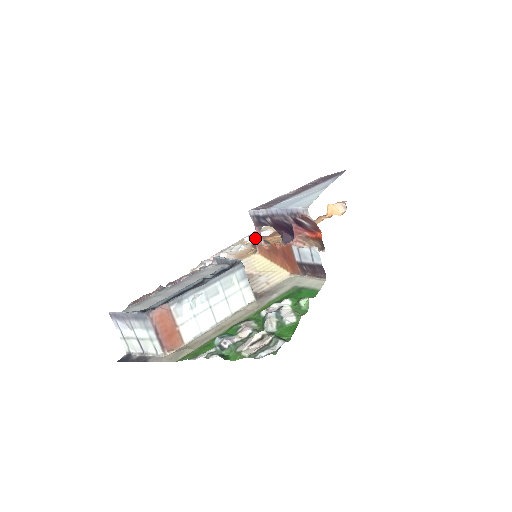
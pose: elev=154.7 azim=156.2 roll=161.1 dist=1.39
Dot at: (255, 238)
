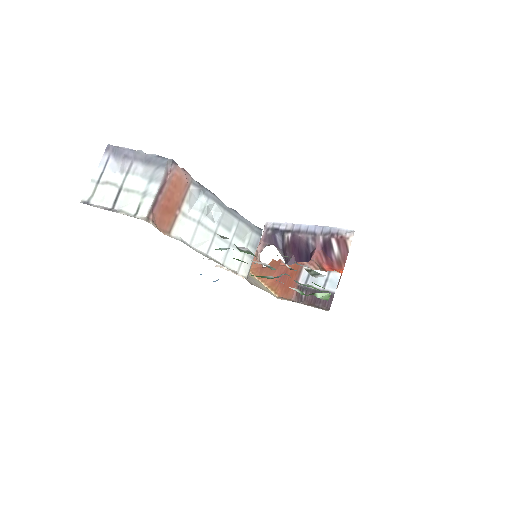
Dot at: occluded
